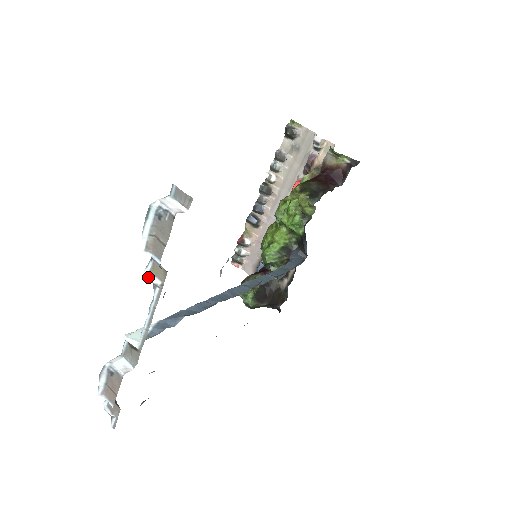
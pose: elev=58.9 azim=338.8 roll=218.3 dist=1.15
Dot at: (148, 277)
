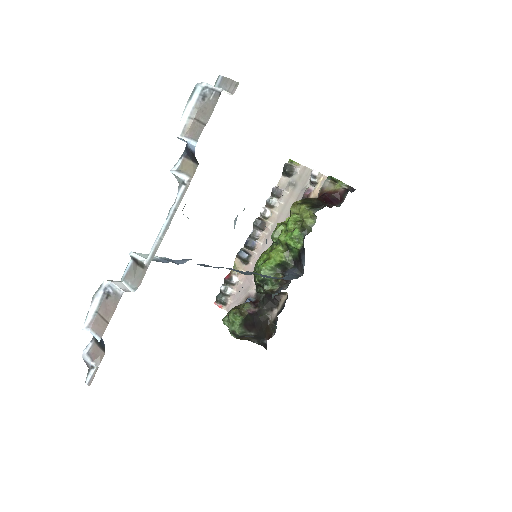
Dot at: (175, 174)
